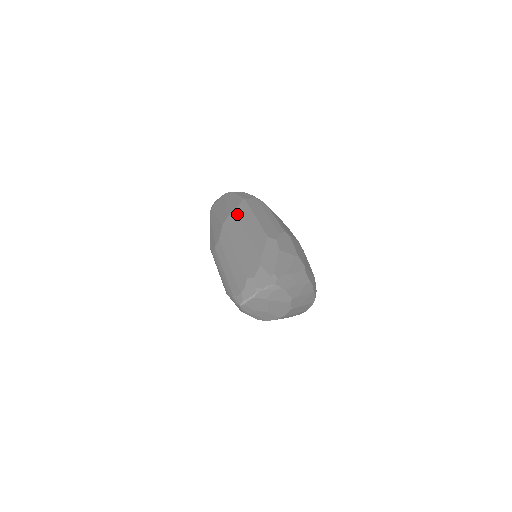
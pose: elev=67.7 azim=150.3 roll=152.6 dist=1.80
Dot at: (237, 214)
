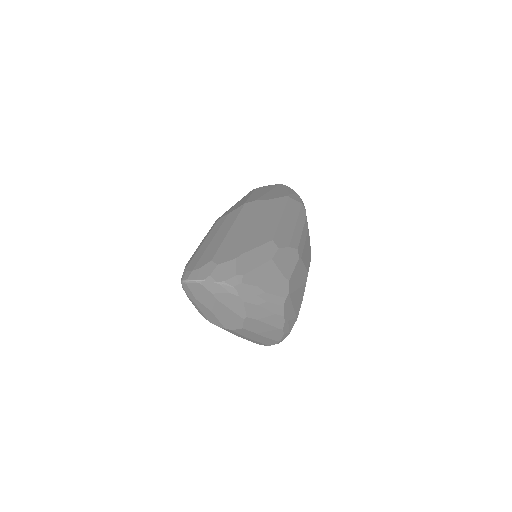
Dot at: (267, 203)
